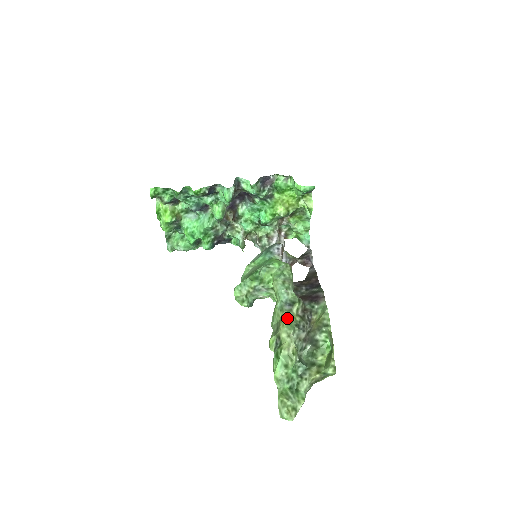
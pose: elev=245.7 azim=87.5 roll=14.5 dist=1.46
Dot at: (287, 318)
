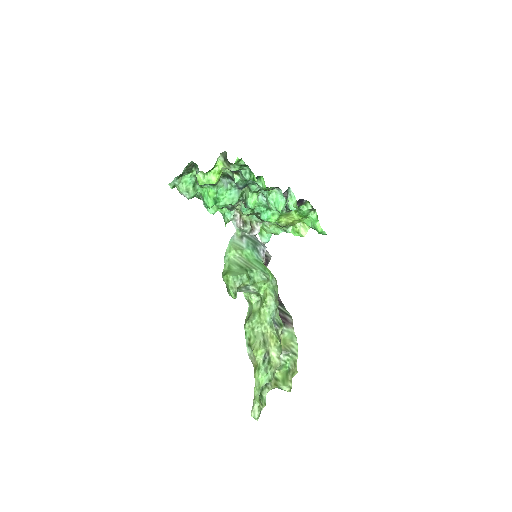
Dot at: (279, 341)
